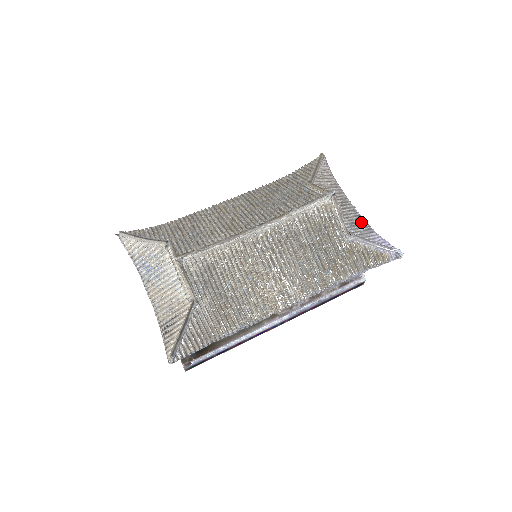
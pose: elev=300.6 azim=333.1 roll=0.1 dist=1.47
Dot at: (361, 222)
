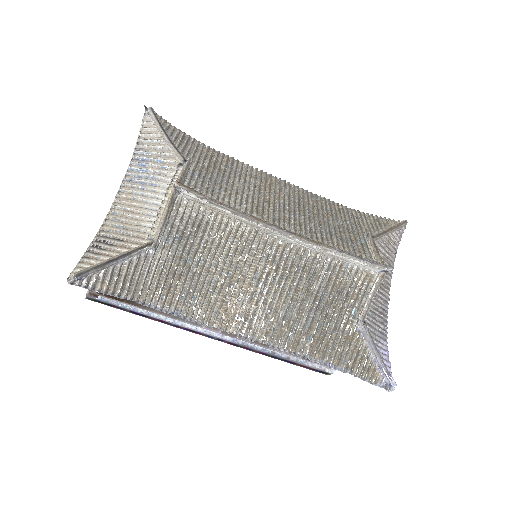
Dot at: (383, 320)
